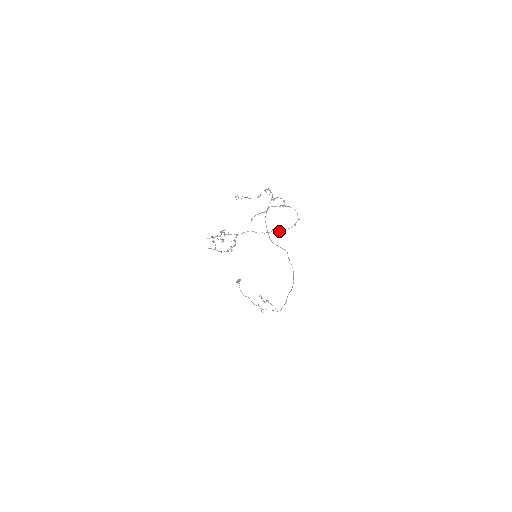
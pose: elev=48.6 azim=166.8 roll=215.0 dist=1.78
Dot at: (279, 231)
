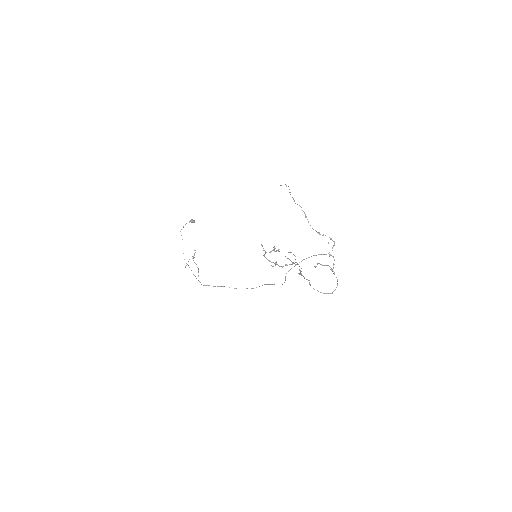
Dot at: occluded
